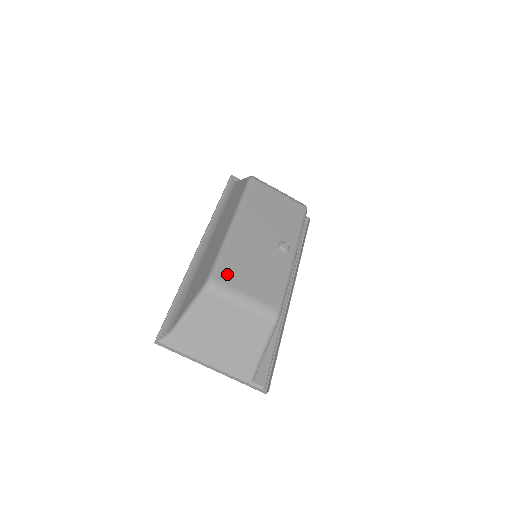
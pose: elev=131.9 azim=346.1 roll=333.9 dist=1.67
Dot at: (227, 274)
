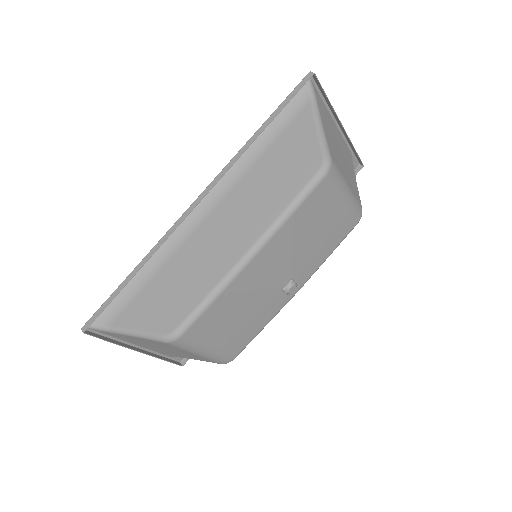
Dot at: (201, 329)
